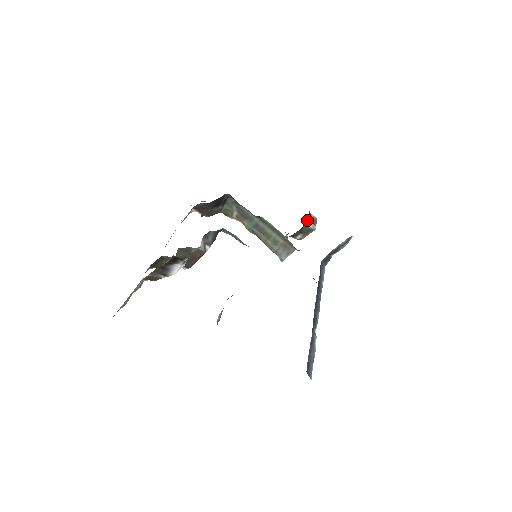
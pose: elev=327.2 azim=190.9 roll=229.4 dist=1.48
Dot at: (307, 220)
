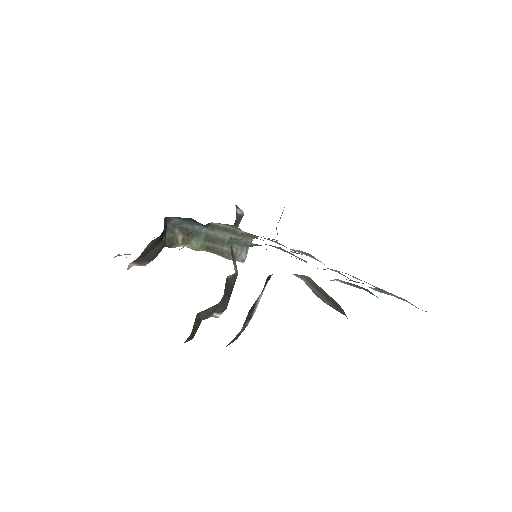
Dot at: occluded
